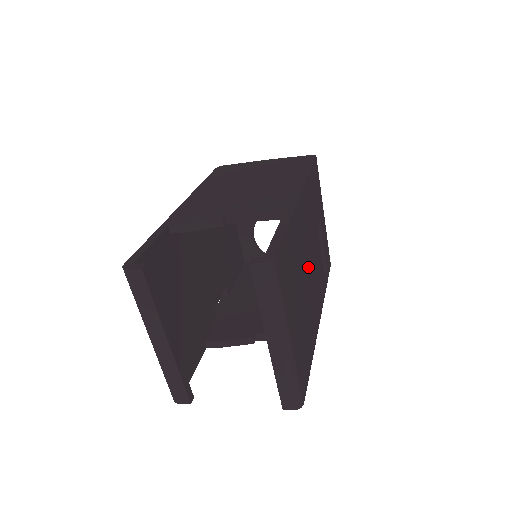
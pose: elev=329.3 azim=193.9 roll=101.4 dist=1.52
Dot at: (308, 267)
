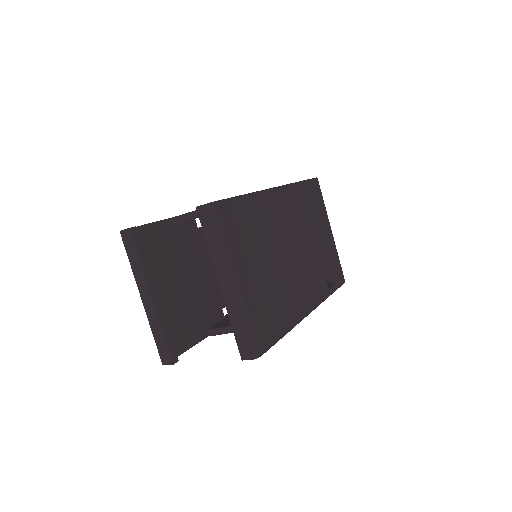
Dot at: (287, 250)
